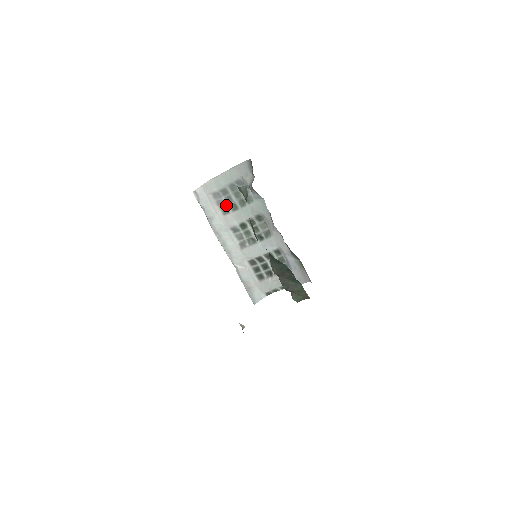
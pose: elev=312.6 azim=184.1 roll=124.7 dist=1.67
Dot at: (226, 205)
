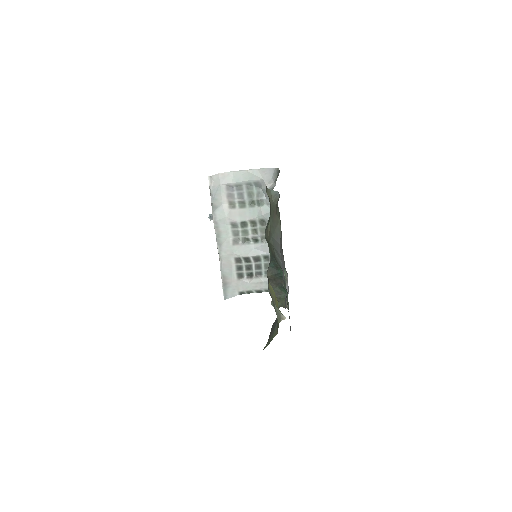
Dot at: (235, 200)
